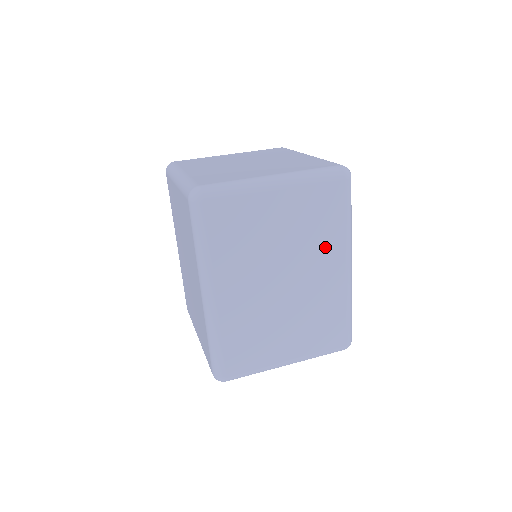
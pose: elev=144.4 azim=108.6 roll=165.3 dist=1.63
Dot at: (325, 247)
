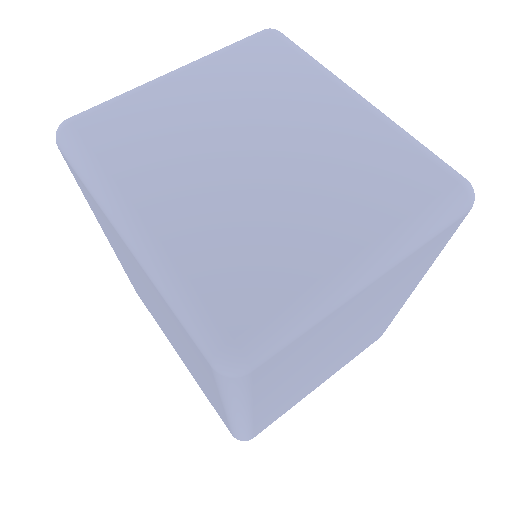
Dot at: (401, 291)
